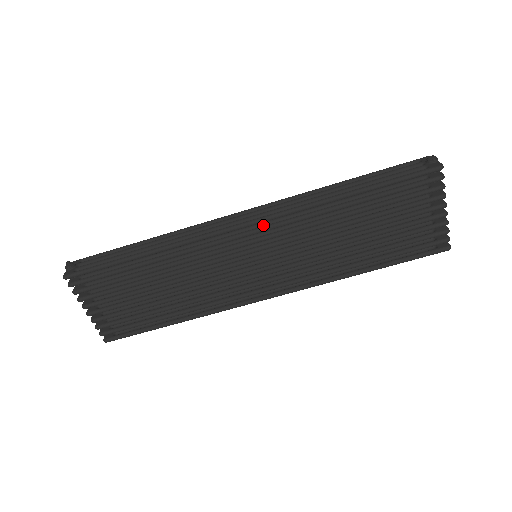
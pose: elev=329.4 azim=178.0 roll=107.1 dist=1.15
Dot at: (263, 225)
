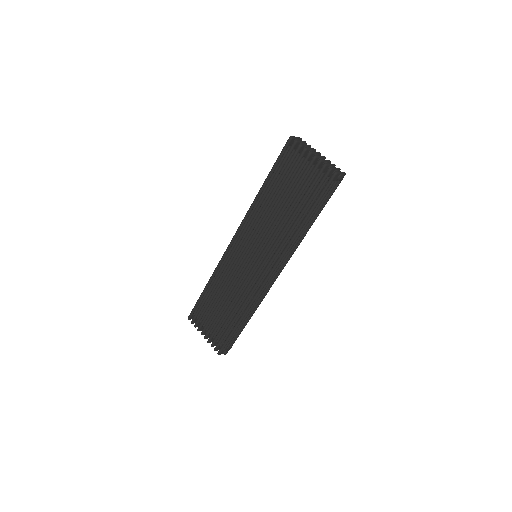
Dot at: (244, 234)
